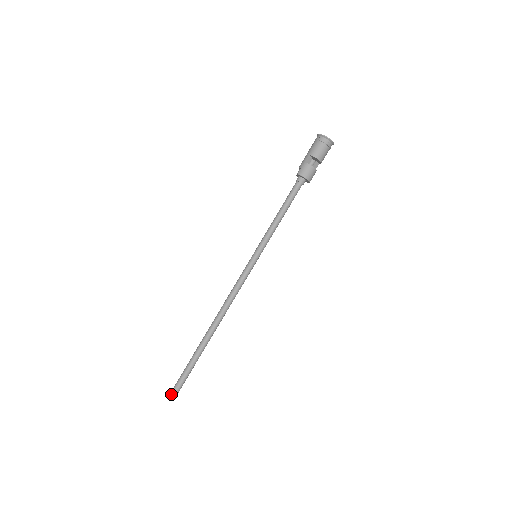
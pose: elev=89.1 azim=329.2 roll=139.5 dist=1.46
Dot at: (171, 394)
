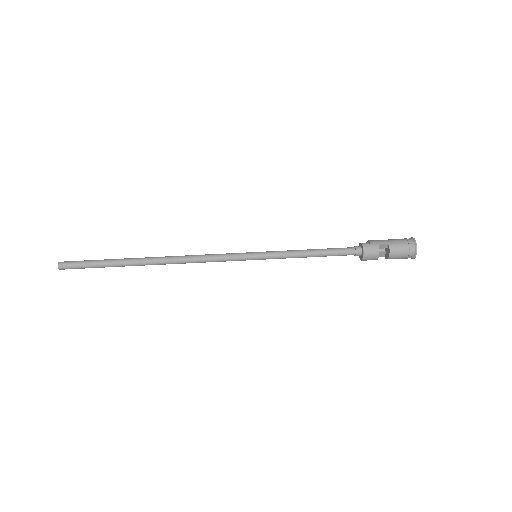
Dot at: (64, 263)
